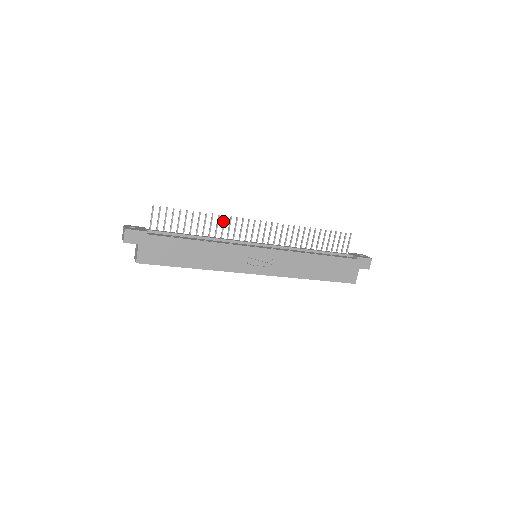
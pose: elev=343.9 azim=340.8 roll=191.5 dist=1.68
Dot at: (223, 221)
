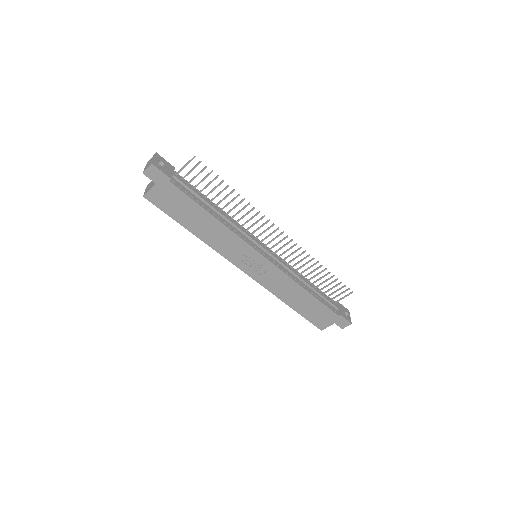
Dot at: (250, 210)
